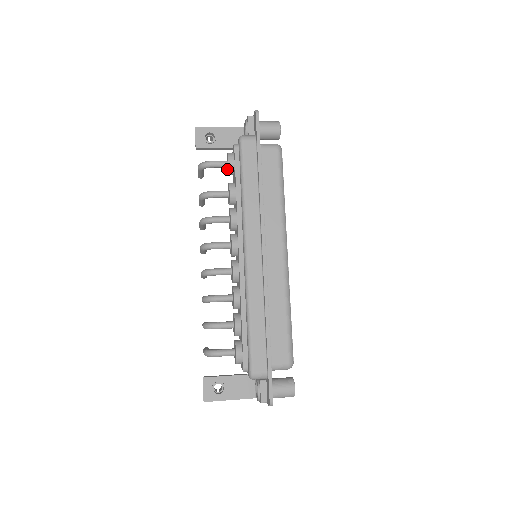
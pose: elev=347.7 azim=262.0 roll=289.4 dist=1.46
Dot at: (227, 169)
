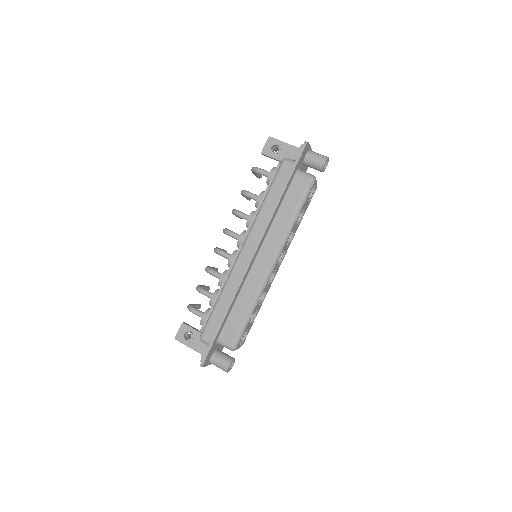
Dot at: occluded
